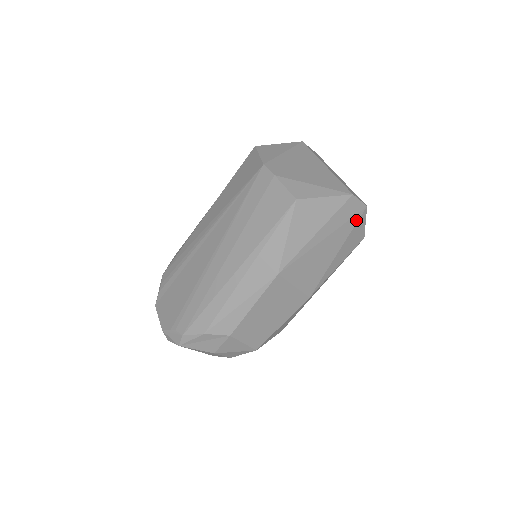
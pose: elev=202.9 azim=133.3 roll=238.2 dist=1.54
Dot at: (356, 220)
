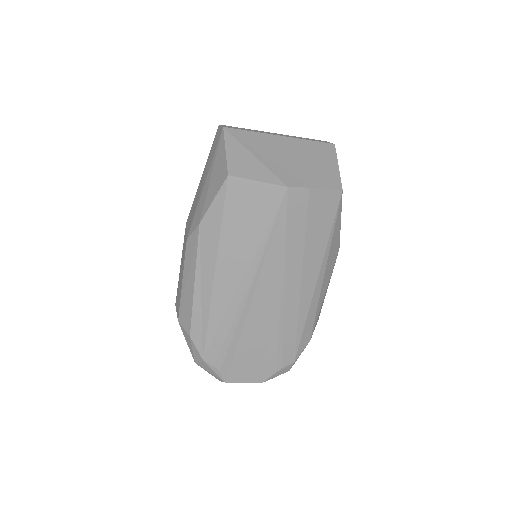
Dot at: occluded
